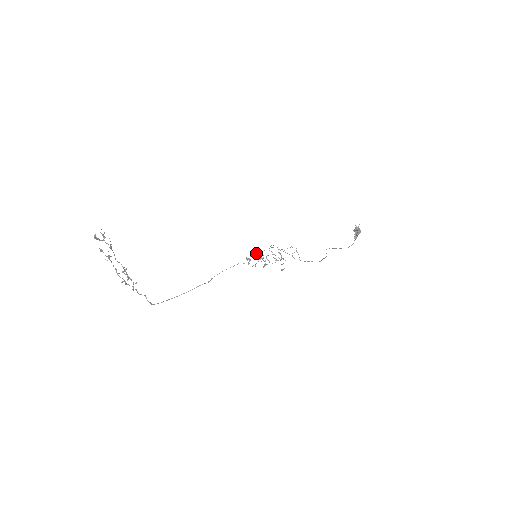
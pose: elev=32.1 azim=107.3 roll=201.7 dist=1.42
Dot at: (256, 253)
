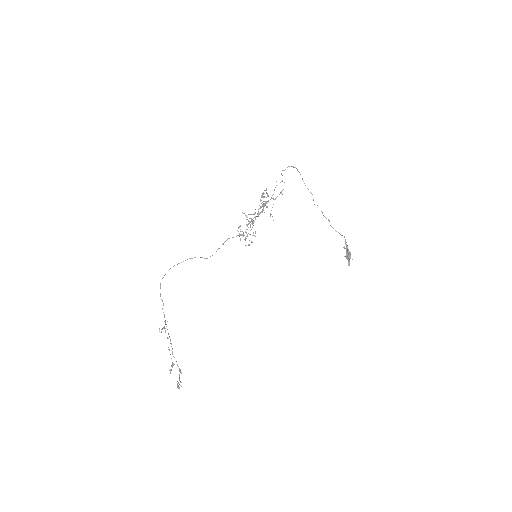
Dot at: occluded
